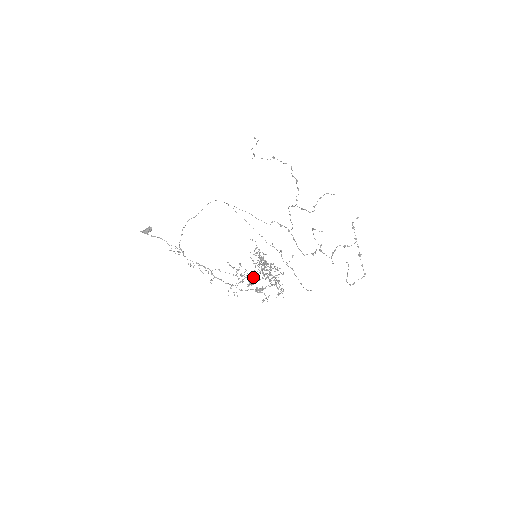
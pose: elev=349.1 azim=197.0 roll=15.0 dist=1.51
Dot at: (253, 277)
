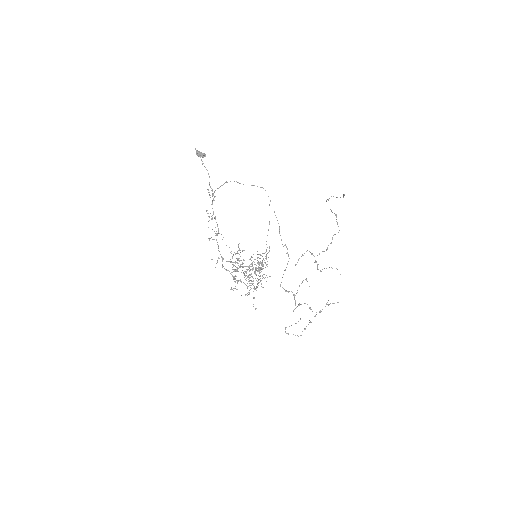
Dot at: (240, 267)
